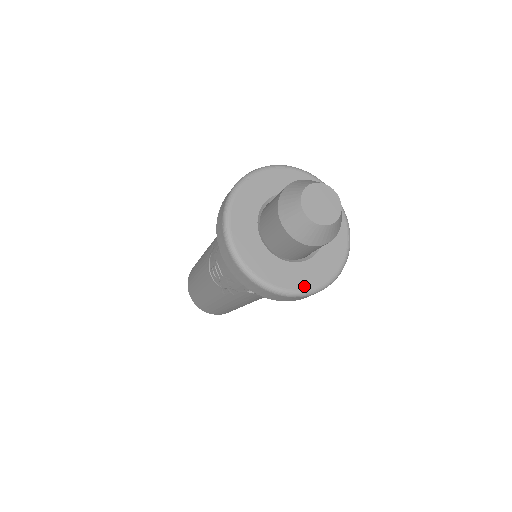
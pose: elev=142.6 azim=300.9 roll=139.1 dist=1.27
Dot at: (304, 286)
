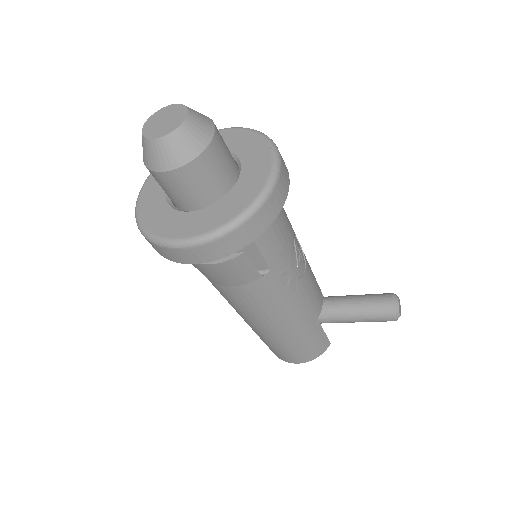
Dot at: (171, 235)
